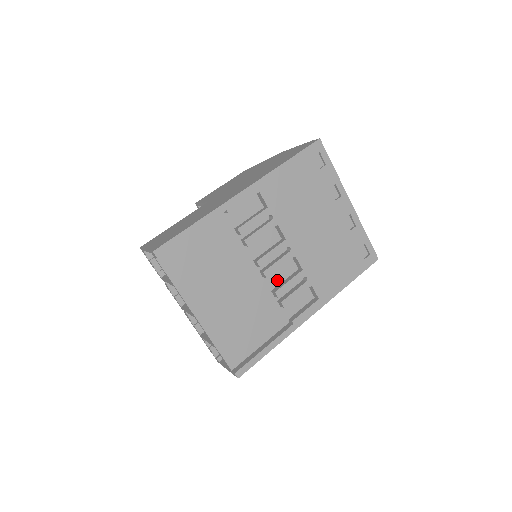
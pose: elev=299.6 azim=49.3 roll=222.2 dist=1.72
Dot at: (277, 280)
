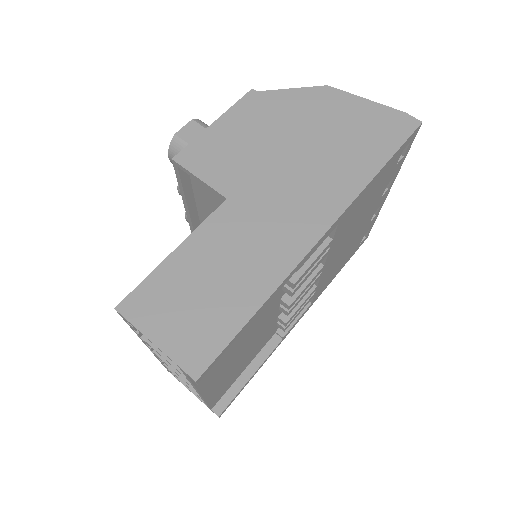
Dot at: occluded
